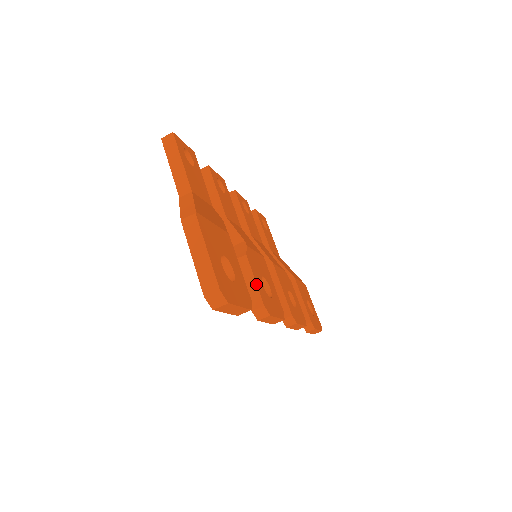
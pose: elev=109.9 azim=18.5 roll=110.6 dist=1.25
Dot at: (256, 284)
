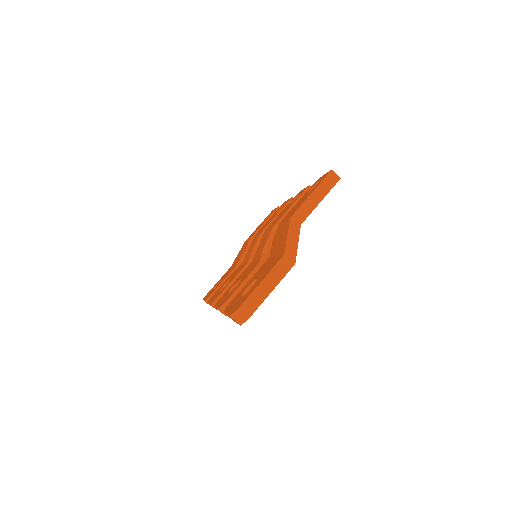
Dot at: occluded
